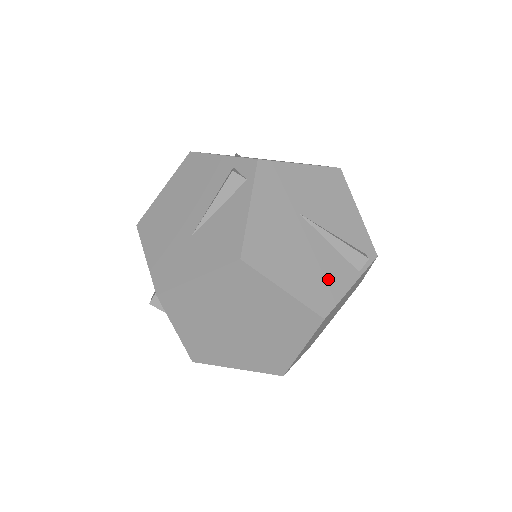
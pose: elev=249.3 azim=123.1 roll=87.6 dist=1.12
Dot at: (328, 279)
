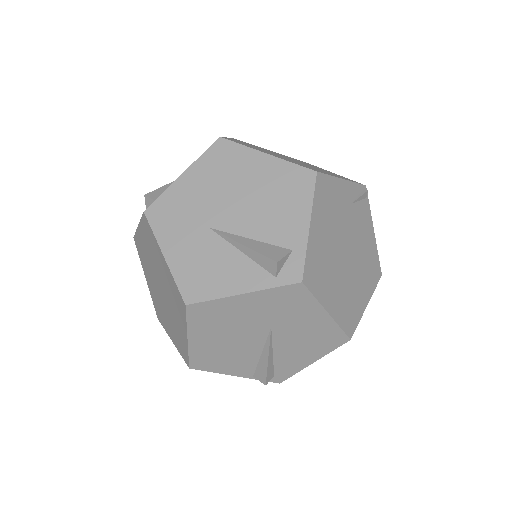
Dot at: (226, 361)
